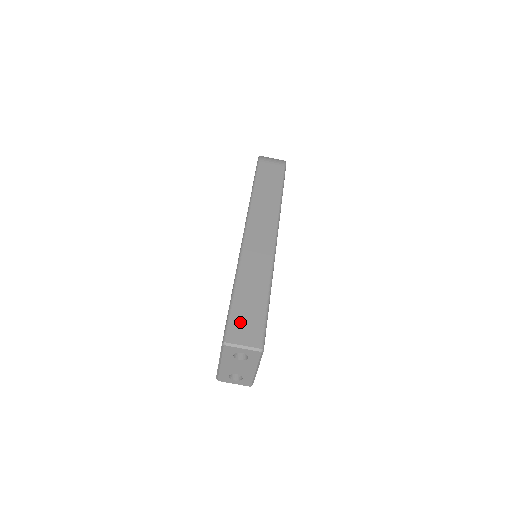
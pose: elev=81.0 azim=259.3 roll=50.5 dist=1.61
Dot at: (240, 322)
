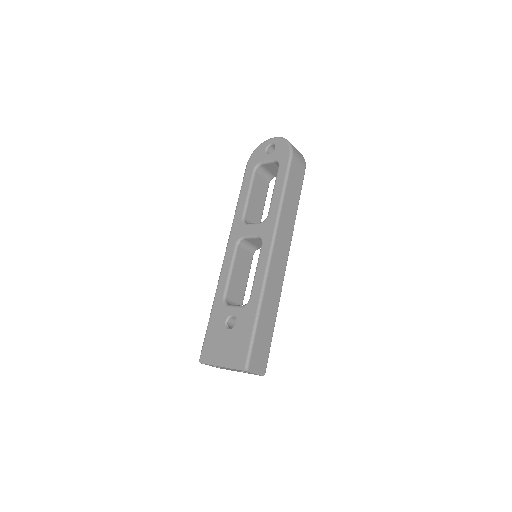
Dot at: (258, 350)
